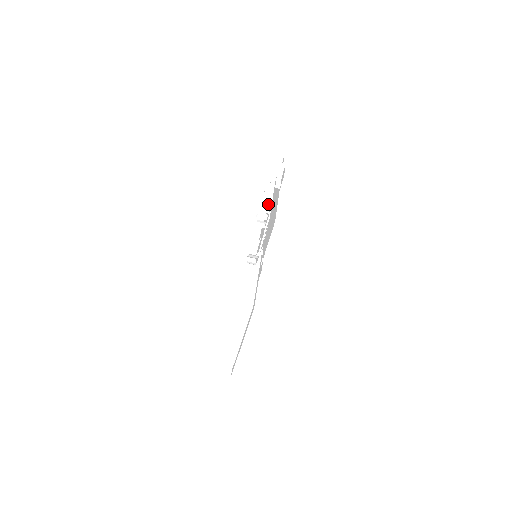
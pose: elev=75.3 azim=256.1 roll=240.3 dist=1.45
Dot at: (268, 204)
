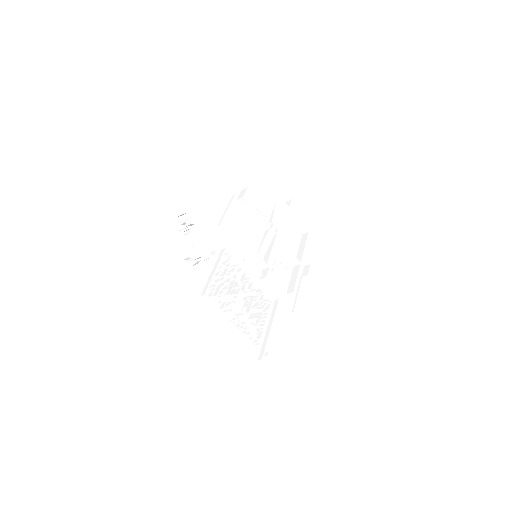
Dot at: (187, 219)
